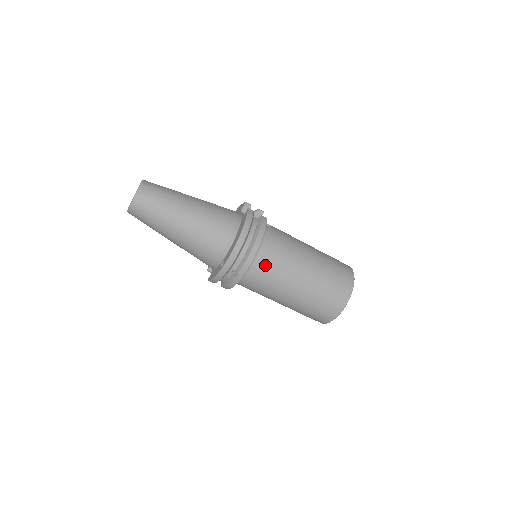
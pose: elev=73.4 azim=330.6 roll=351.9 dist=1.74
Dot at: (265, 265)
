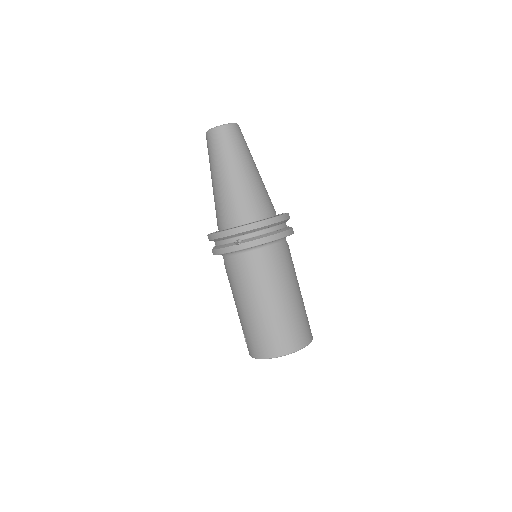
Dot at: (263, 260)
